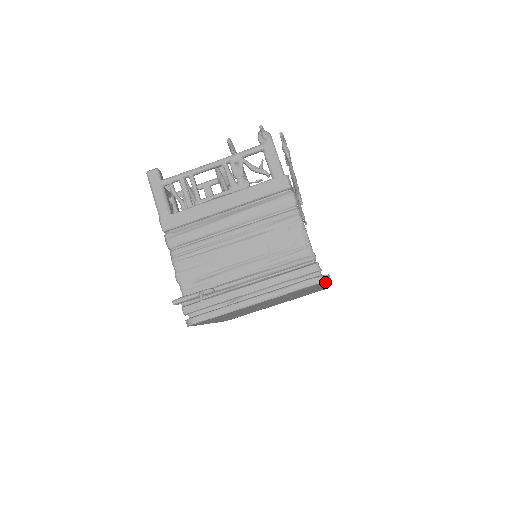
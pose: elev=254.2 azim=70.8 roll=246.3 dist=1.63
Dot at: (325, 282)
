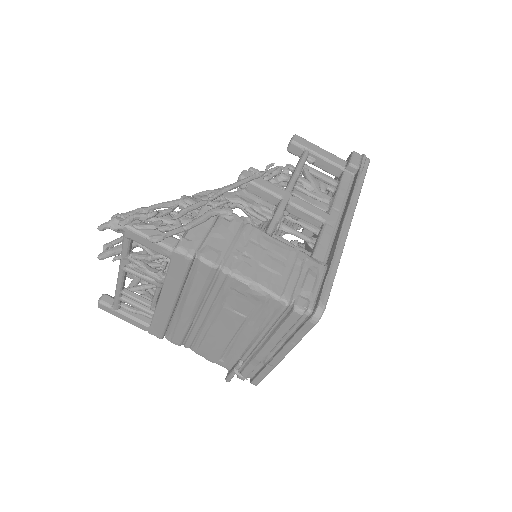
Dot at: occluded
